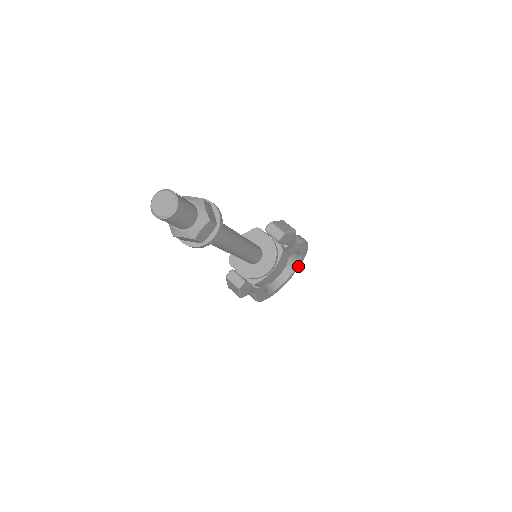
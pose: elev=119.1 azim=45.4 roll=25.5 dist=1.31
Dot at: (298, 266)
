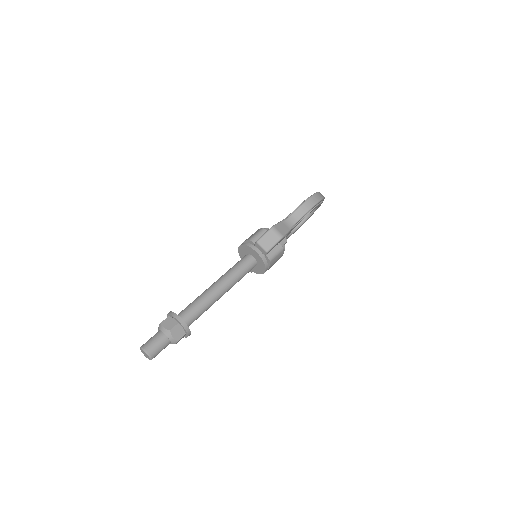
Dot at: occluded
